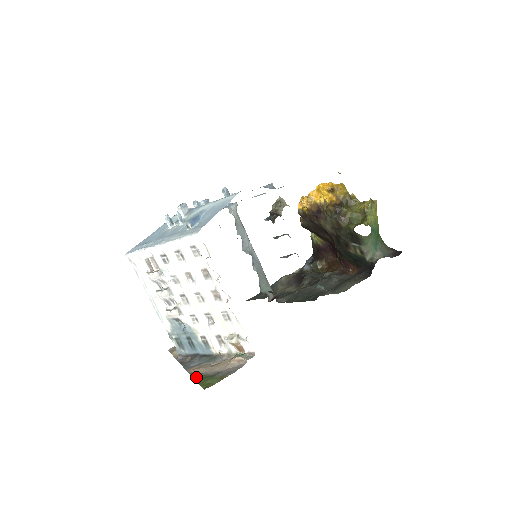
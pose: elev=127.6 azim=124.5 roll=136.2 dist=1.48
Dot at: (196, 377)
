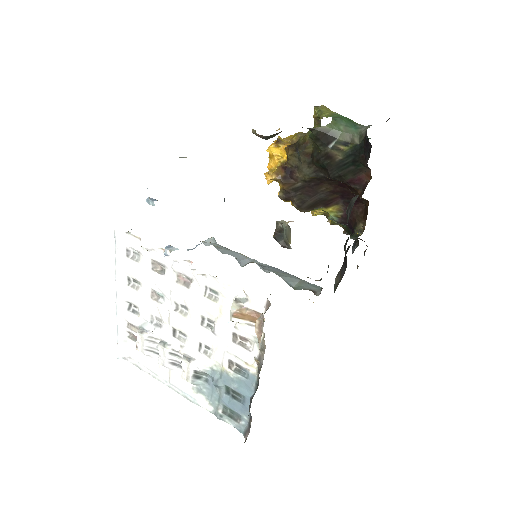
Dot at: occluded
